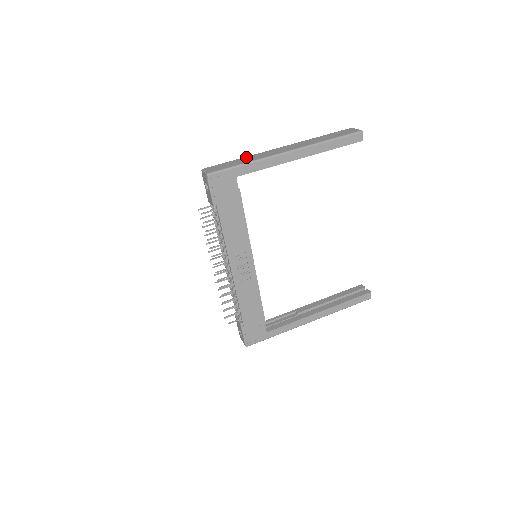
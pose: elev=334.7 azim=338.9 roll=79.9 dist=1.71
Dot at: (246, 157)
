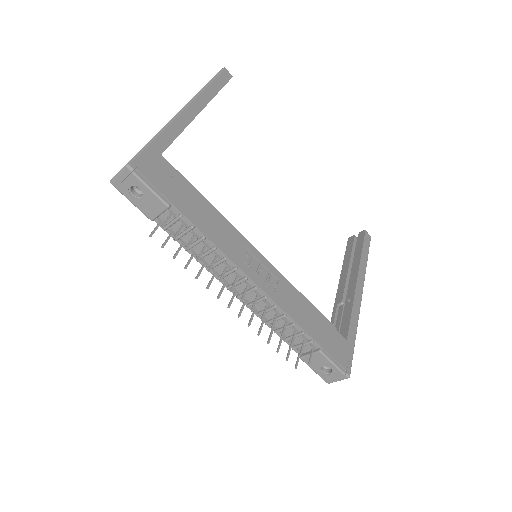
Dot at: occluded
